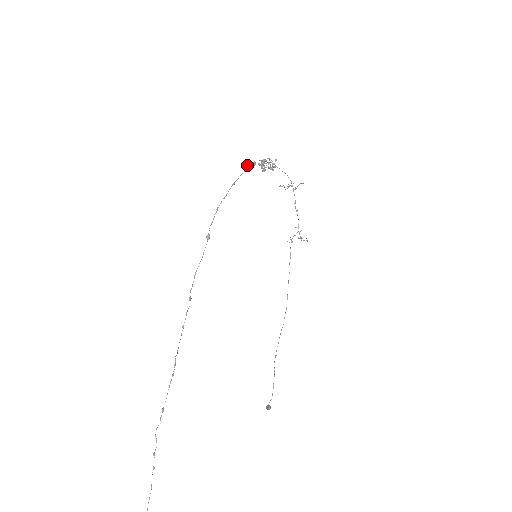
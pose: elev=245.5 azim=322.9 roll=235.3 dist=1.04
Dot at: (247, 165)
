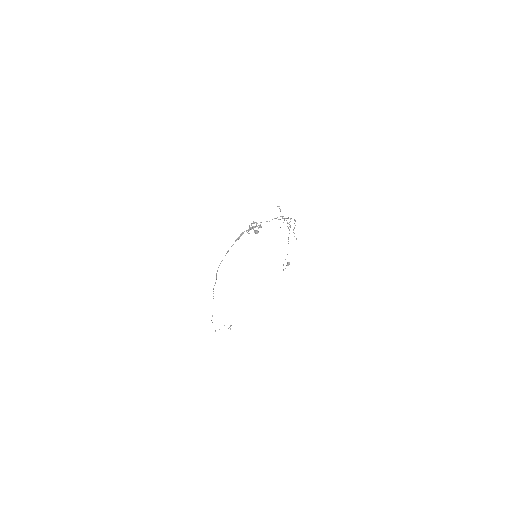
Dot at: (236, 239)
